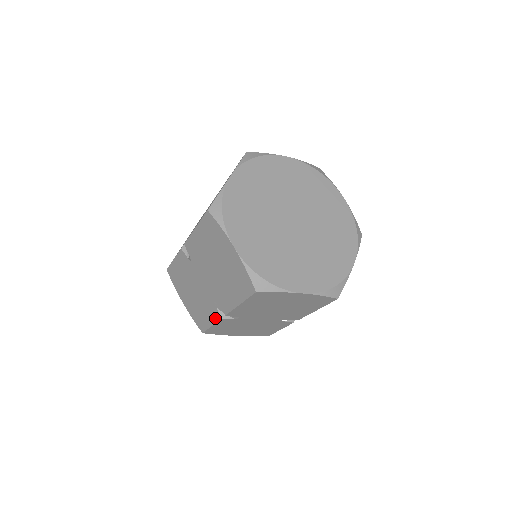
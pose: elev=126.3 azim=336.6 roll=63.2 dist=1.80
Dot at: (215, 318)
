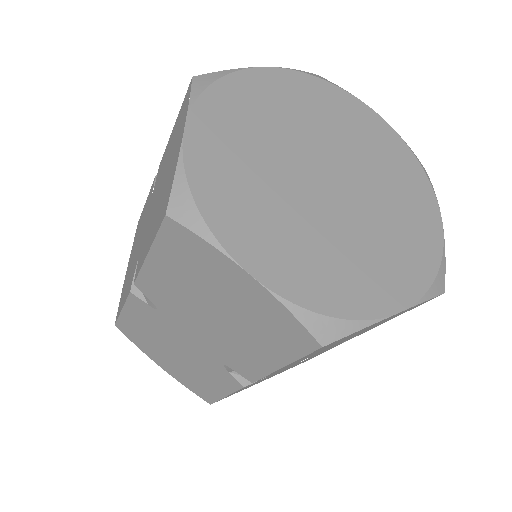
Dot at: (128, 292)
